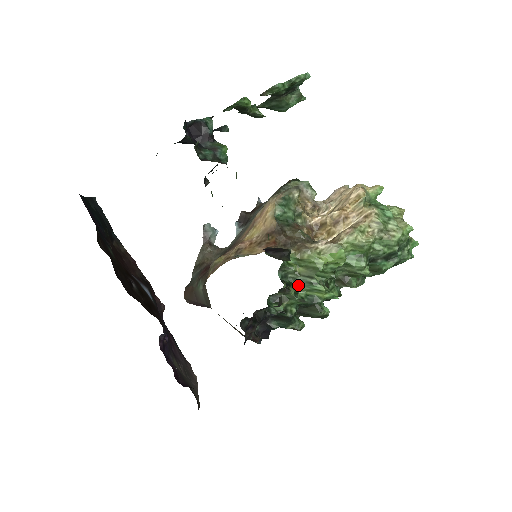
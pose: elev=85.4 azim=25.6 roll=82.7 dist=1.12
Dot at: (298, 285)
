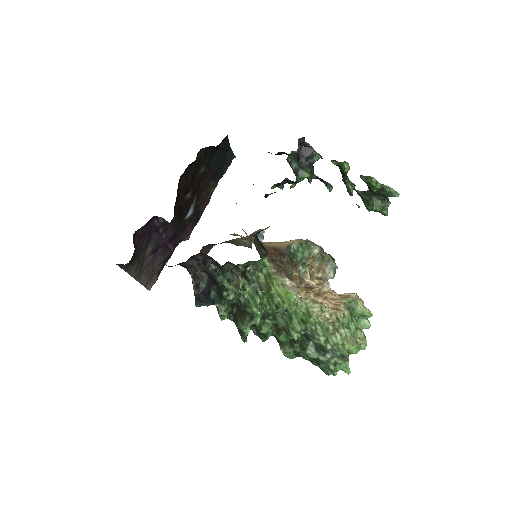
Dot at: (251, 287)
